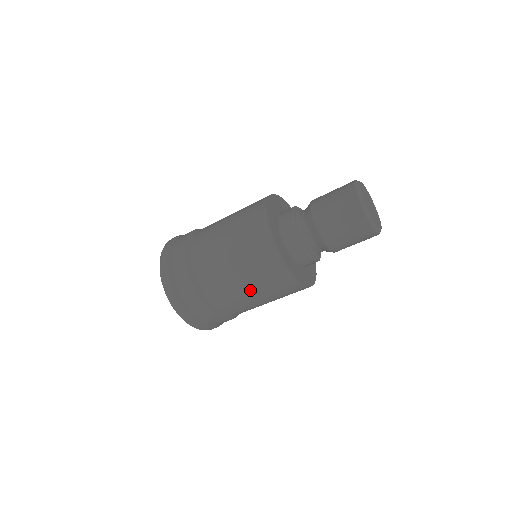
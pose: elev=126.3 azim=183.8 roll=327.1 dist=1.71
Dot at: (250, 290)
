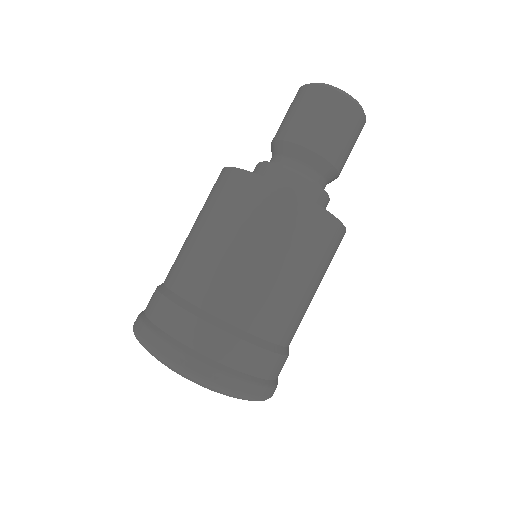
Dot at: (292, 273)
